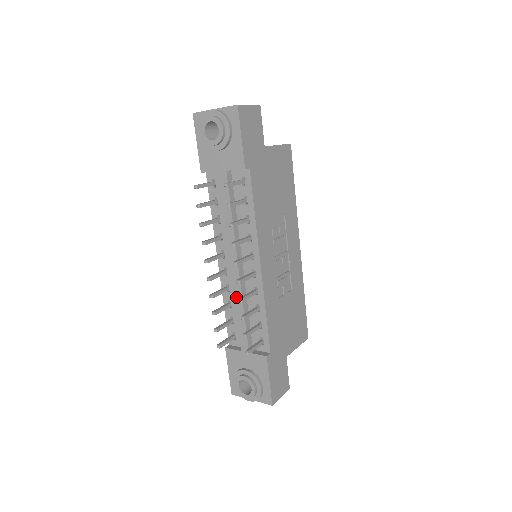
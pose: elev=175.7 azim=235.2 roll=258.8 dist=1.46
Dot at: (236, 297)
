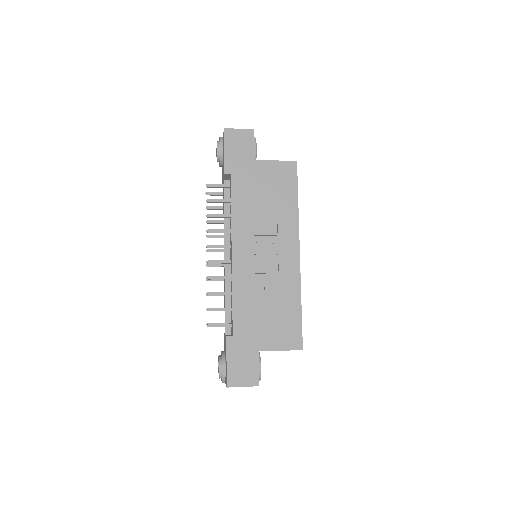
Dot at: (224, 284)
